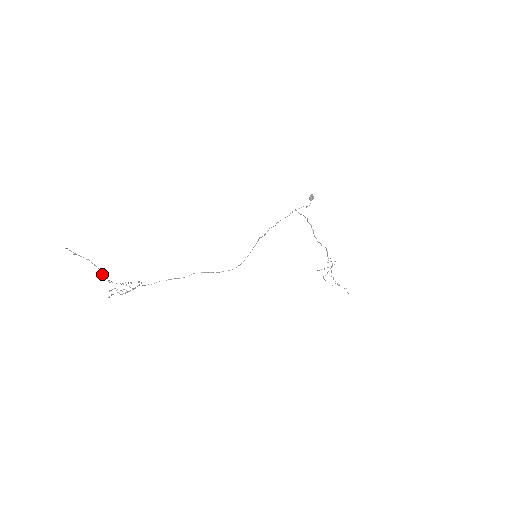
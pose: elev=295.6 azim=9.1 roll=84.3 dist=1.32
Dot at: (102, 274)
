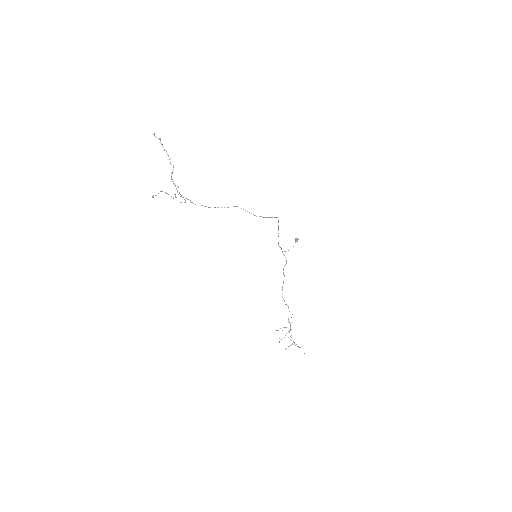
Dot at: (171, 164)
